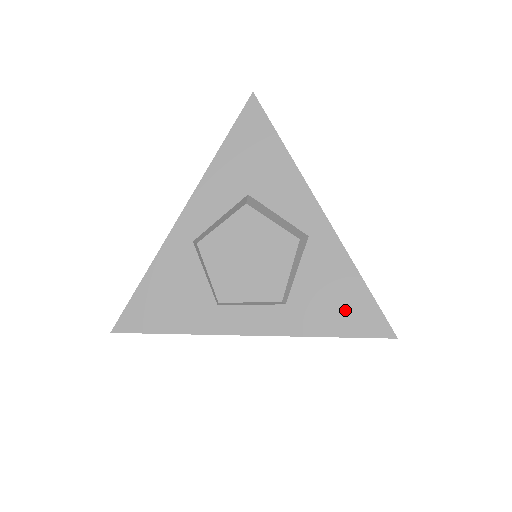
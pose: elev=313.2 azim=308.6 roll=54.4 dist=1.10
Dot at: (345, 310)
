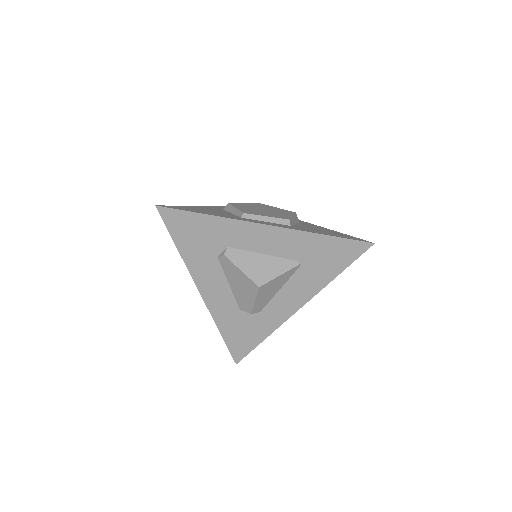
Dot at: (333, 234)
